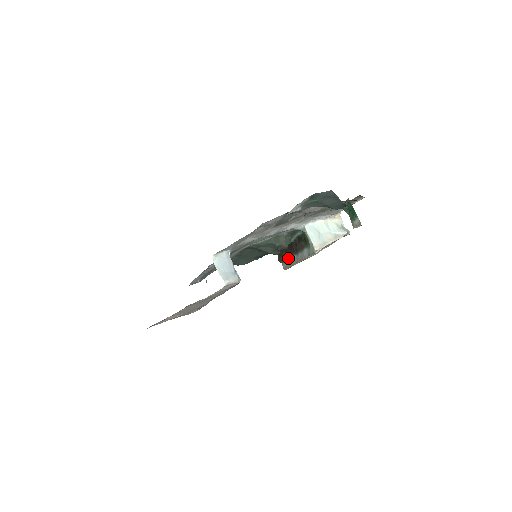
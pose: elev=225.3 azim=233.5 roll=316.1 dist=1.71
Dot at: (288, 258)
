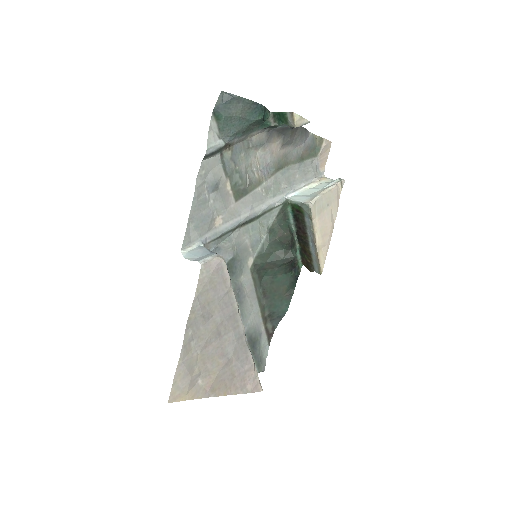
Dot at: (310, 254)
